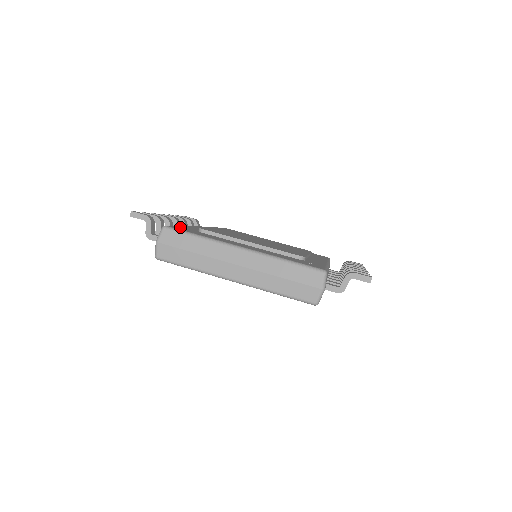
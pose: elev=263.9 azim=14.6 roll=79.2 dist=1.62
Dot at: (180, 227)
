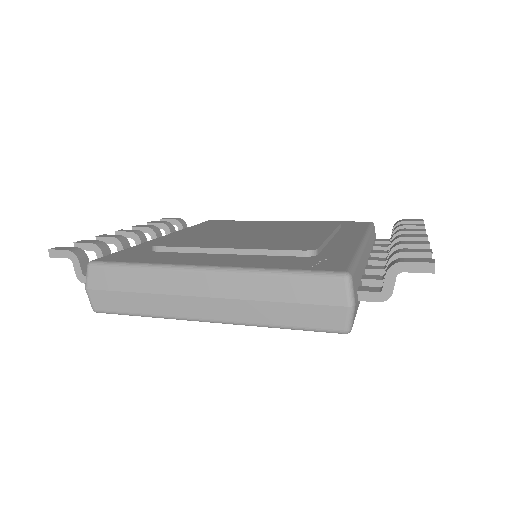
Dot at: (122, 253)
